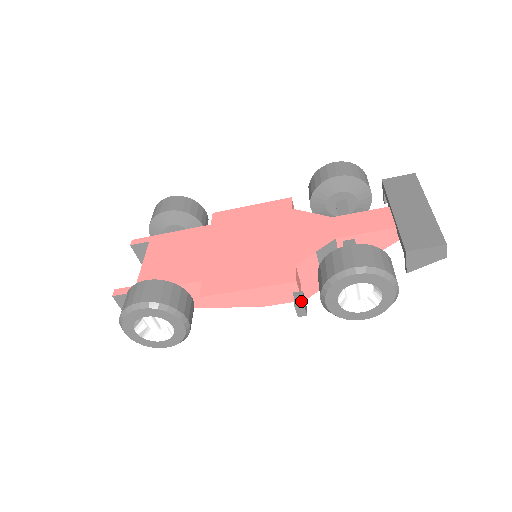
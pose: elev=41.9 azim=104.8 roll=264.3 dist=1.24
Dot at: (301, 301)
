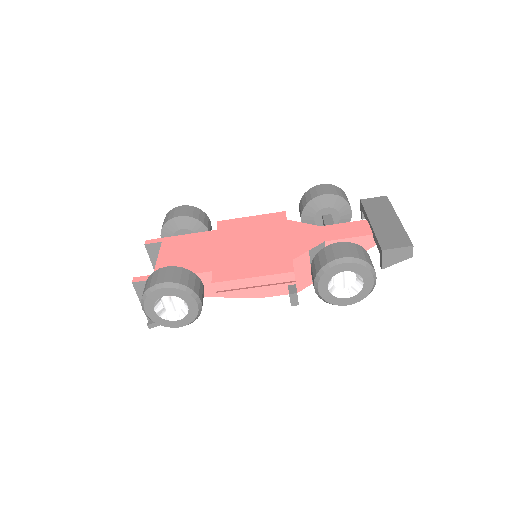
Dot at: (295, 291)
